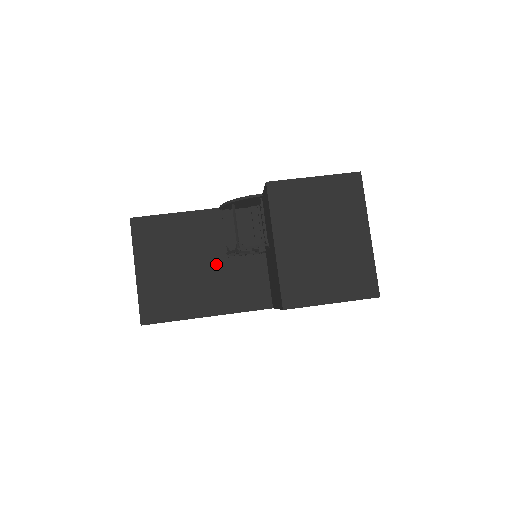
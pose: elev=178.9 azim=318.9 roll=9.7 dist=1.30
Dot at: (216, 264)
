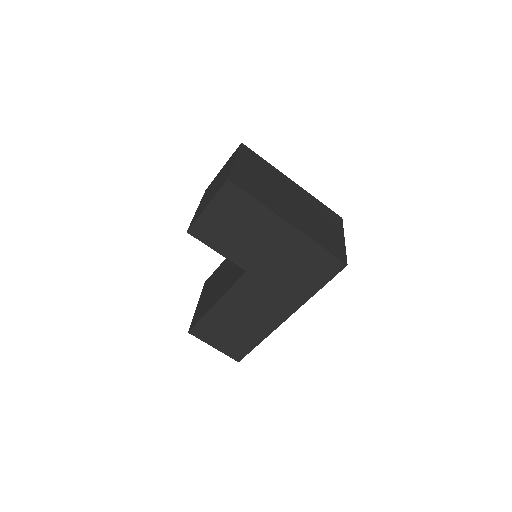
Dot at: (228, 272)
